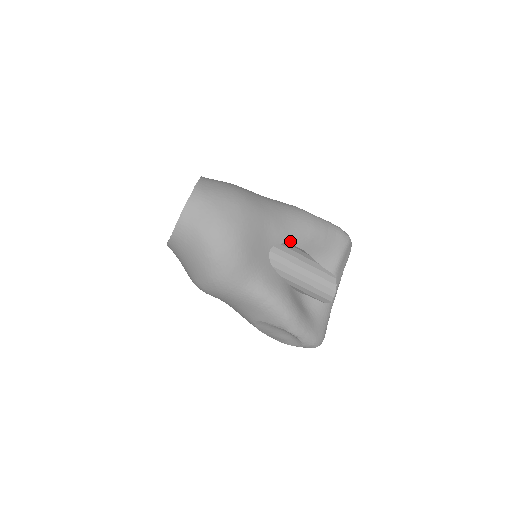
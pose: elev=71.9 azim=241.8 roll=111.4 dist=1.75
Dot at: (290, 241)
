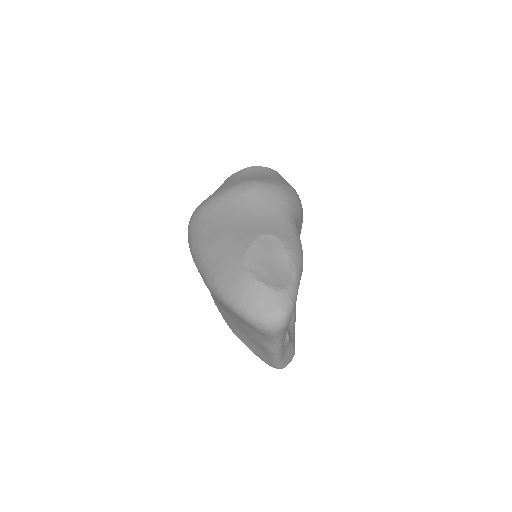
Dot at: occluded
